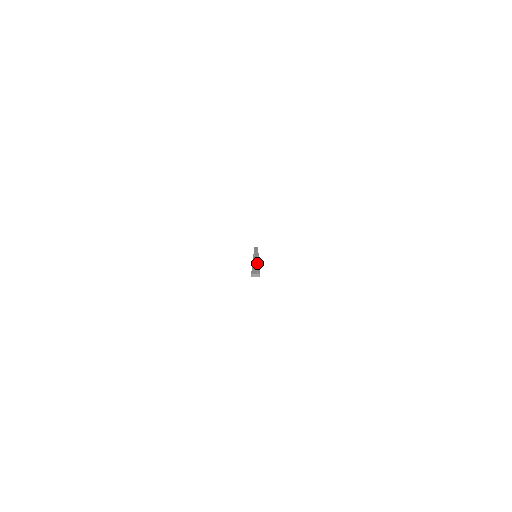
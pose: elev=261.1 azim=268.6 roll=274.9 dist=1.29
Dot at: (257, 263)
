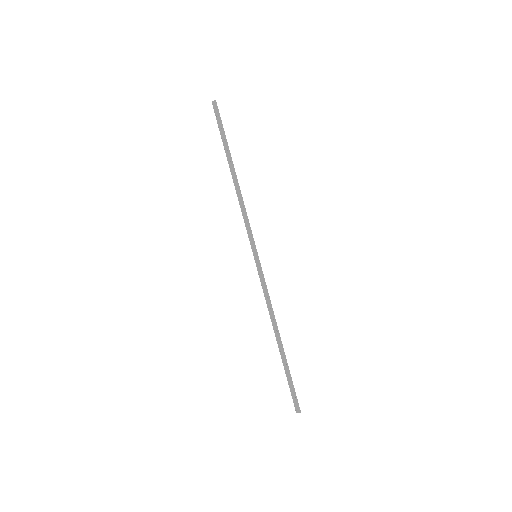
Dot at: (280, 344)
